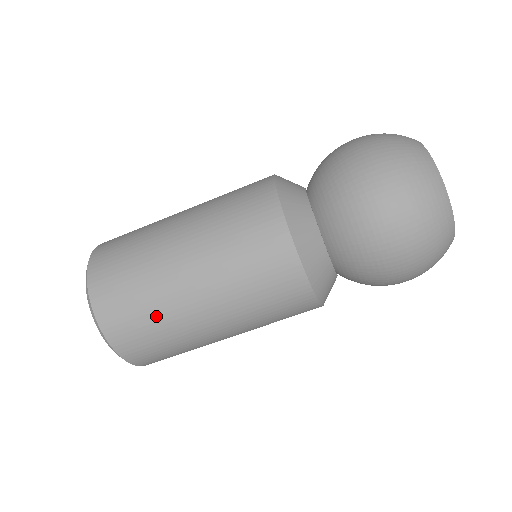
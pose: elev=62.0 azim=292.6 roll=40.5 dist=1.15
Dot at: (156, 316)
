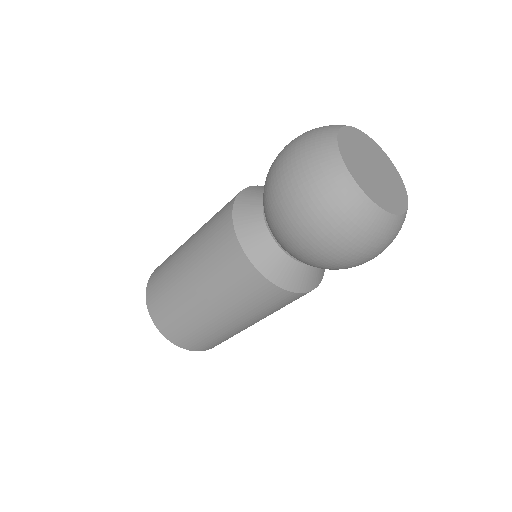
Dot at: (187, 322)
